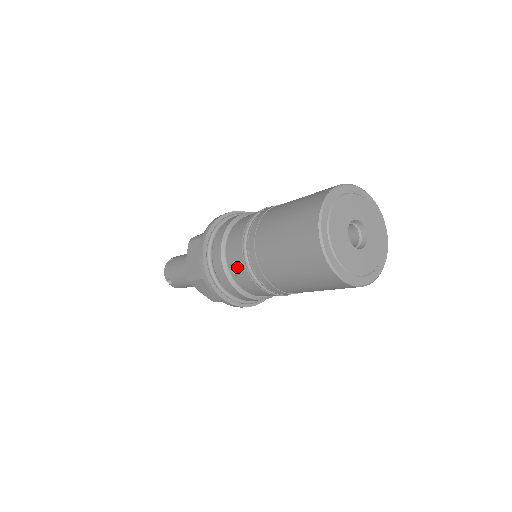
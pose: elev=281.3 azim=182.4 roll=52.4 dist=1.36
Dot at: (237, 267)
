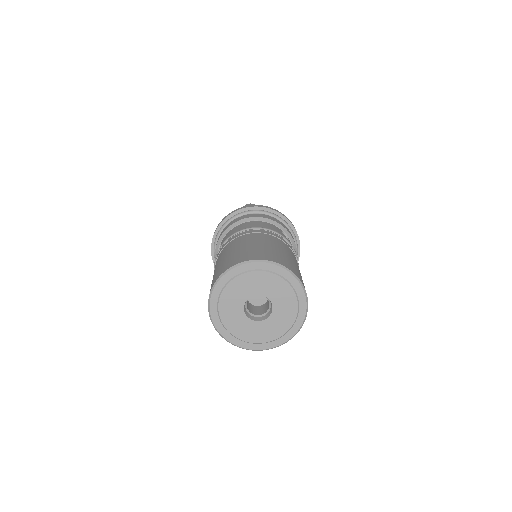
Dot at: occluded
